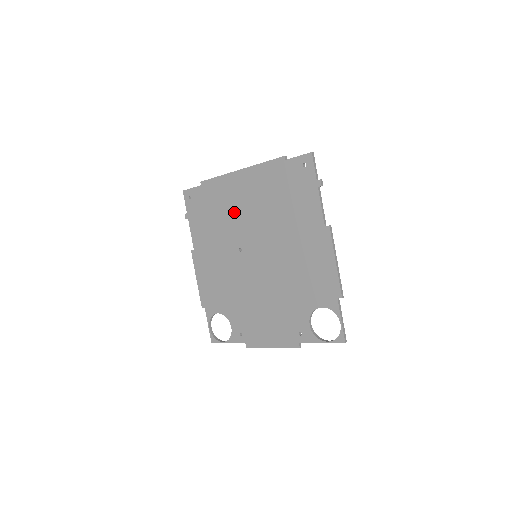
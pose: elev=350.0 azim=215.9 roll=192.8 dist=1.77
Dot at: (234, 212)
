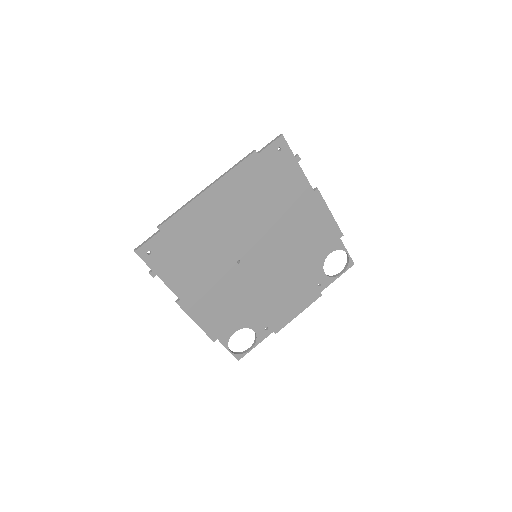
Dot at: (217, 233)
